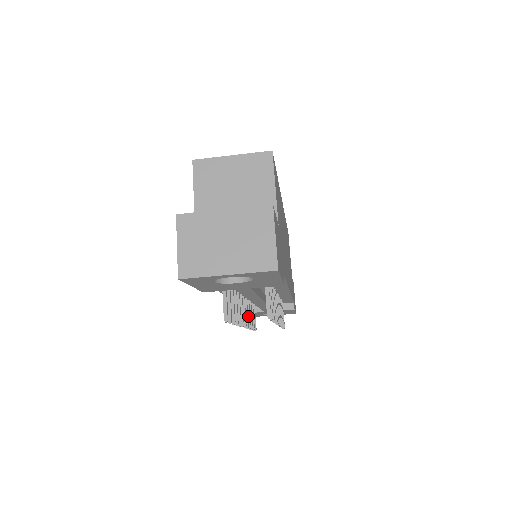
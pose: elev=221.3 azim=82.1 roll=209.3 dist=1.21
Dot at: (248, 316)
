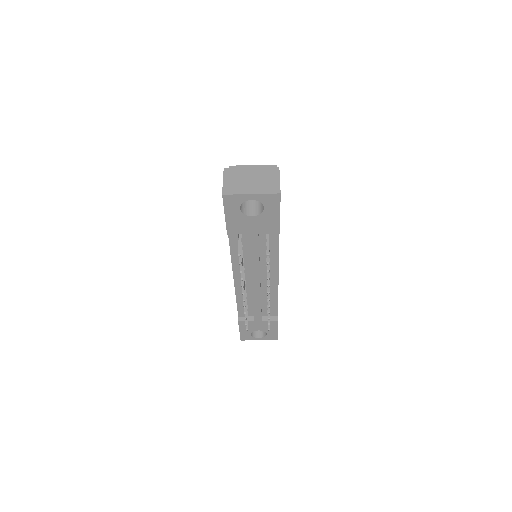
Dot at: occluded
